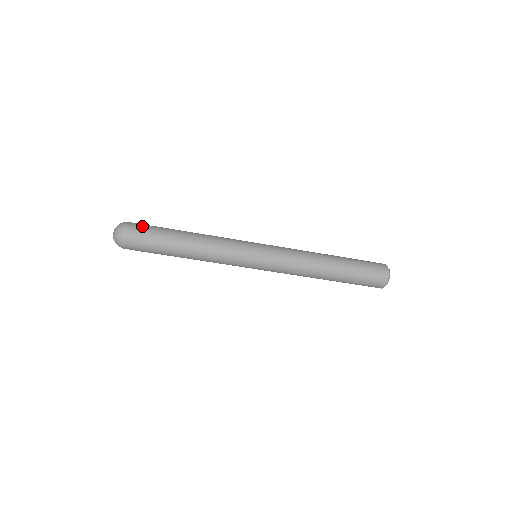
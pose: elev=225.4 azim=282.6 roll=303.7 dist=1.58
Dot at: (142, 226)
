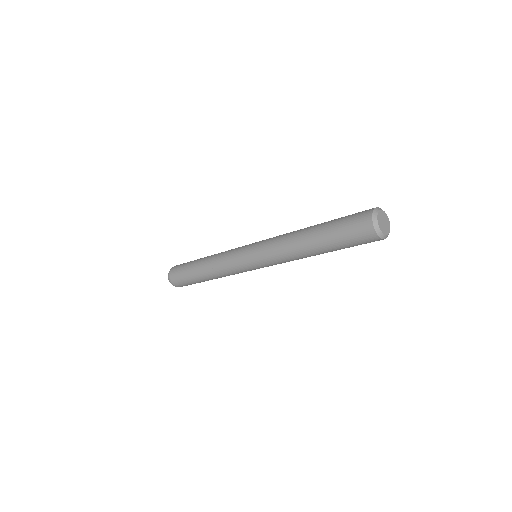
Dot at: occluded
